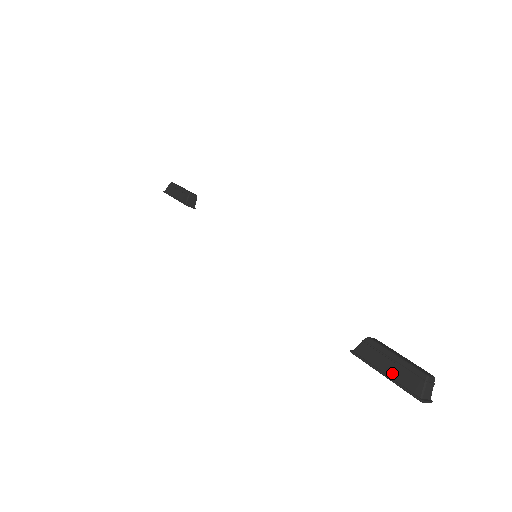
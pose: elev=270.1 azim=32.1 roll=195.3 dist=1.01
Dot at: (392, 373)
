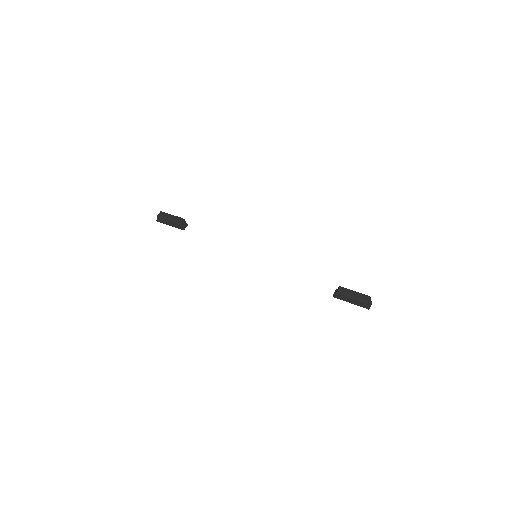
Dot at: (354, 302)
